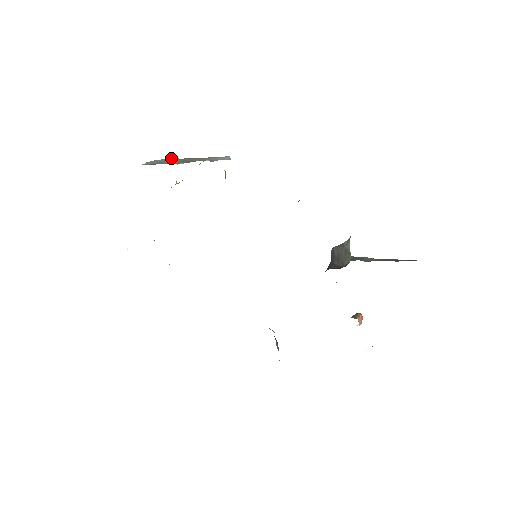
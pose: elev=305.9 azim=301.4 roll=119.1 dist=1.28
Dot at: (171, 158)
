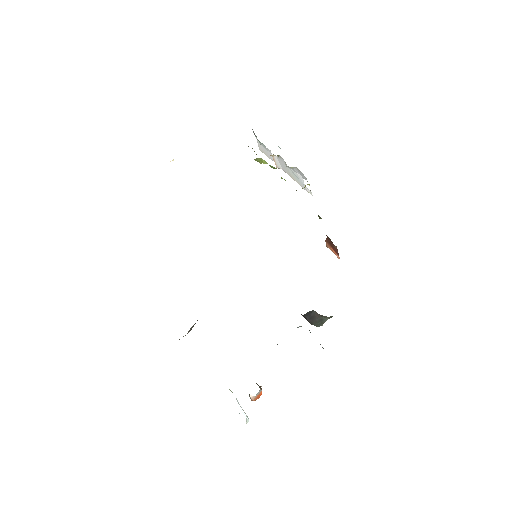
Dot at: occluded
